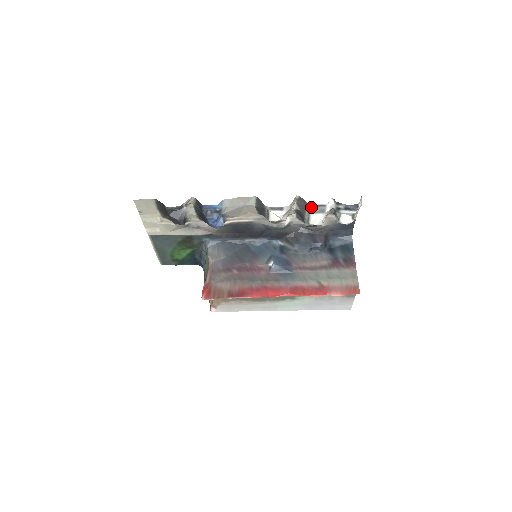
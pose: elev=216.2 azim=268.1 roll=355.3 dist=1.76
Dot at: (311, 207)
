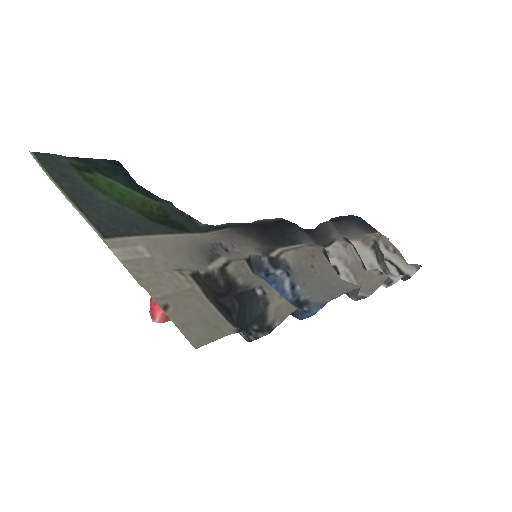
Dot at: (382, 284)
